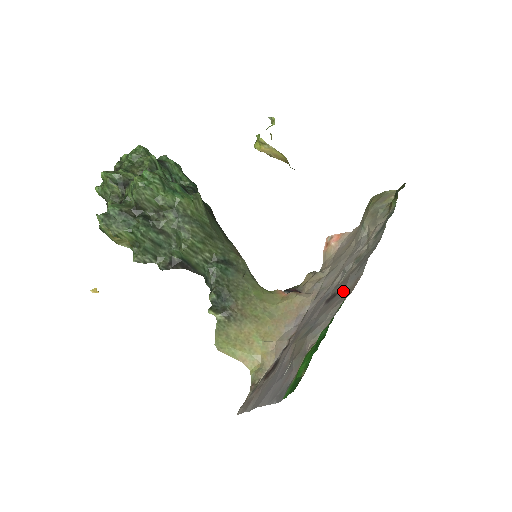
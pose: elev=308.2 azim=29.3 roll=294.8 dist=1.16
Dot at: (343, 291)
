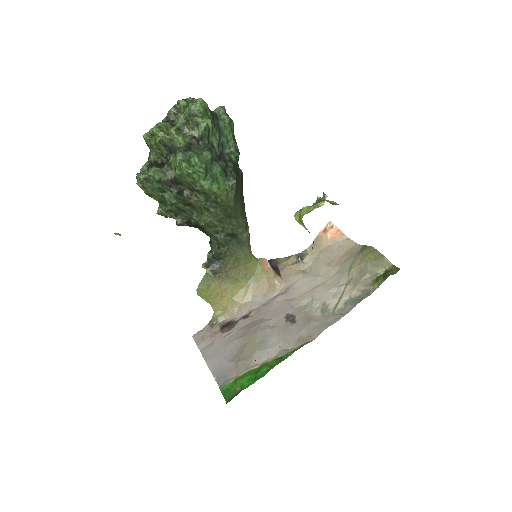
Dot at: (298, 331)
